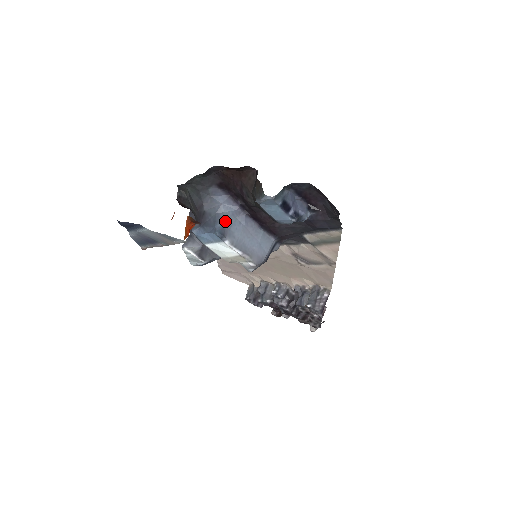
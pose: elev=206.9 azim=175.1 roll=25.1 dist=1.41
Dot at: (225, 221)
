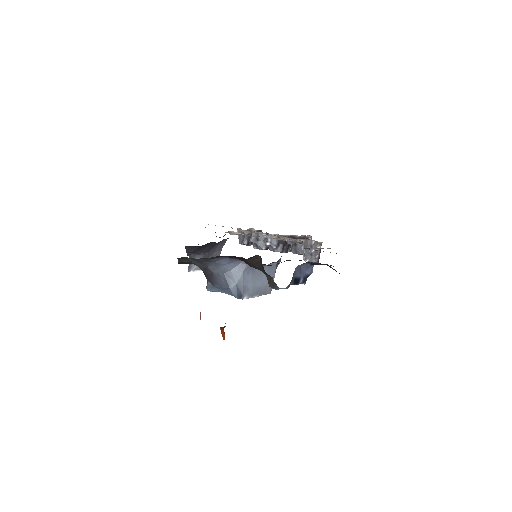
Dot at: (236, 280)
